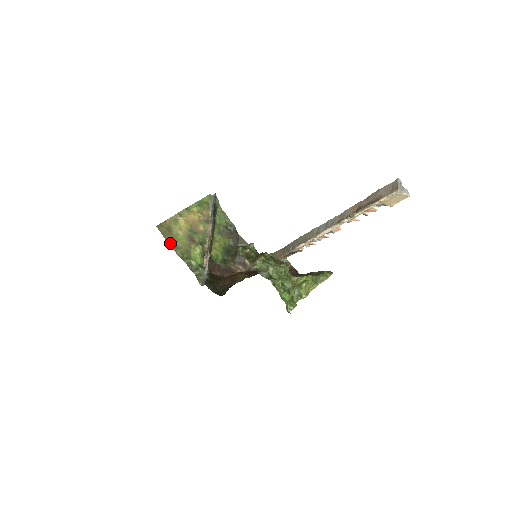
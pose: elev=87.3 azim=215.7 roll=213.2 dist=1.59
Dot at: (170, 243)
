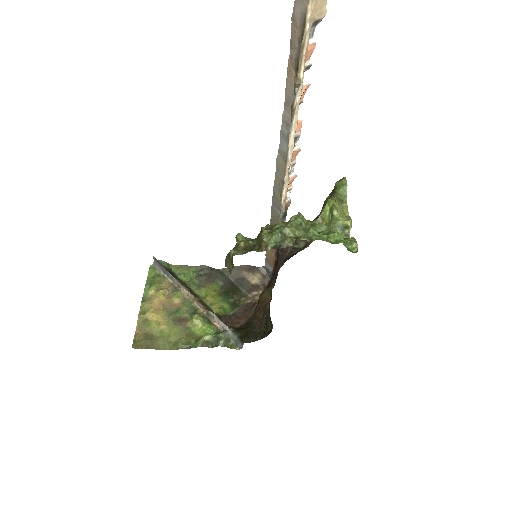
Dot at: (164, 348)
